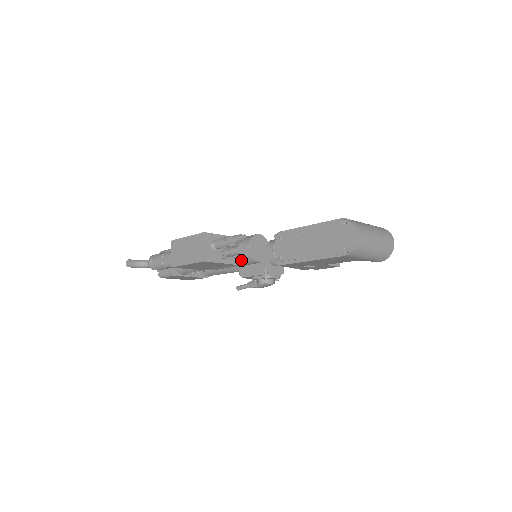
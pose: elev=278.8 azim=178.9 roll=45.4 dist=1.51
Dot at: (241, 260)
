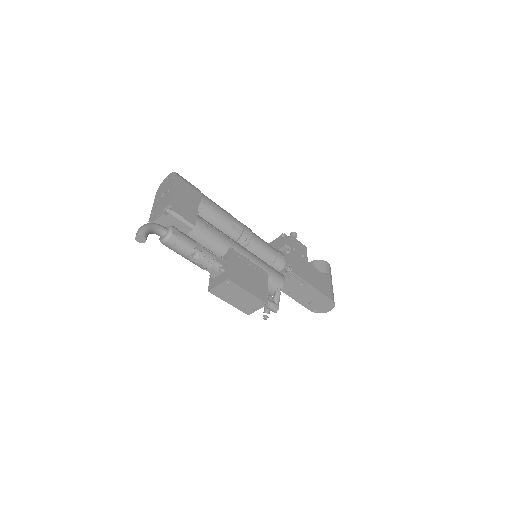
Dot at: occluded
